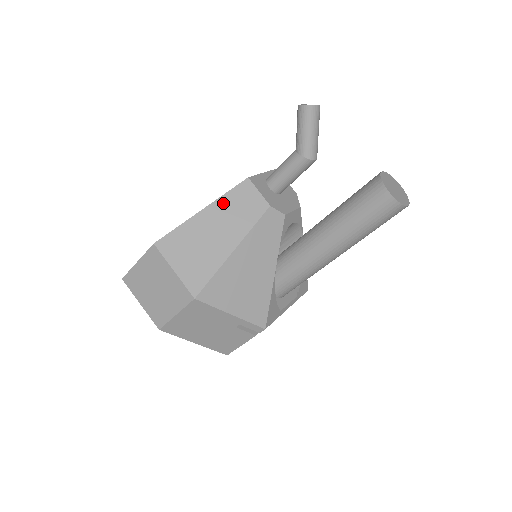
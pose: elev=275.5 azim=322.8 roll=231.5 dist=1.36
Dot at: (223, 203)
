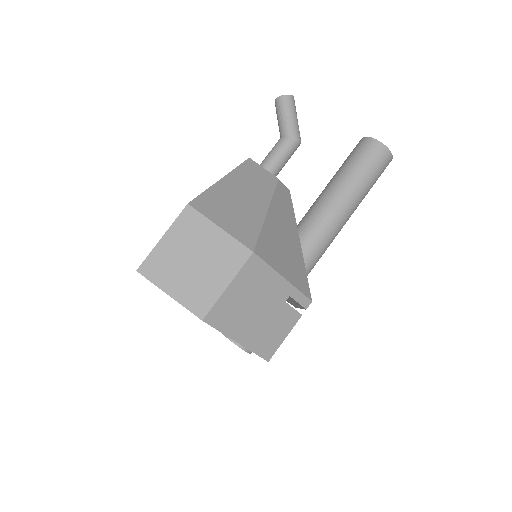
Dot at: (238, 174)
